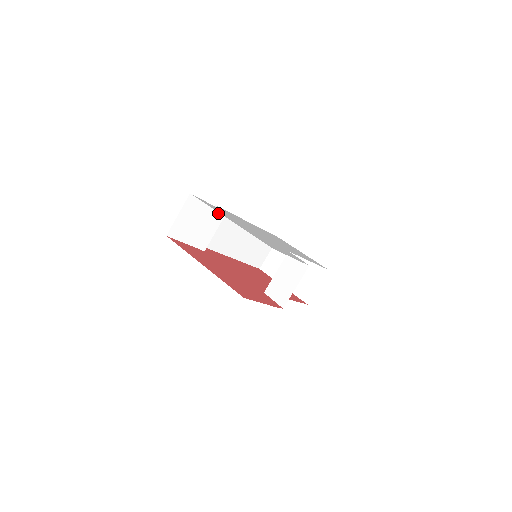
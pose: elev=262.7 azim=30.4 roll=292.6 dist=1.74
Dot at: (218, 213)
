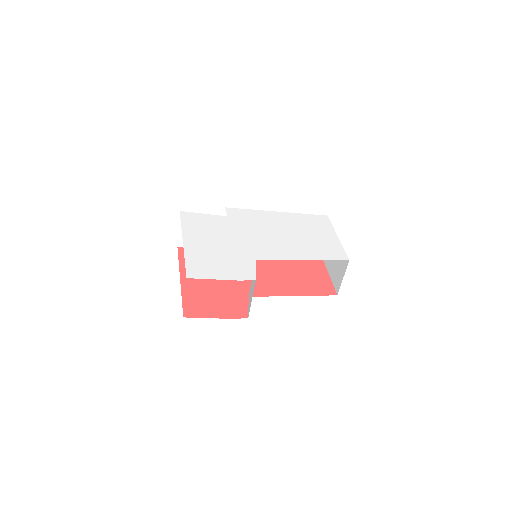
Dot at: occluded
